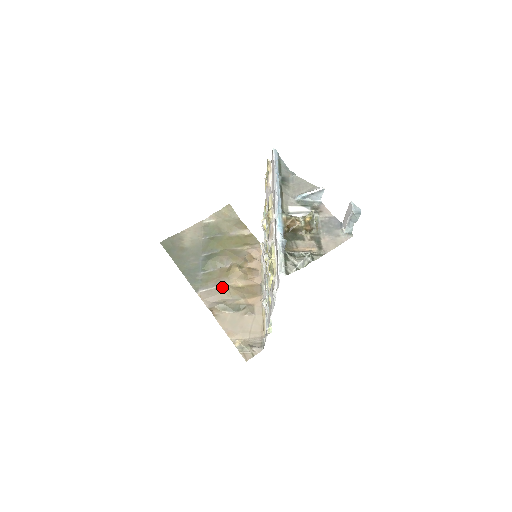
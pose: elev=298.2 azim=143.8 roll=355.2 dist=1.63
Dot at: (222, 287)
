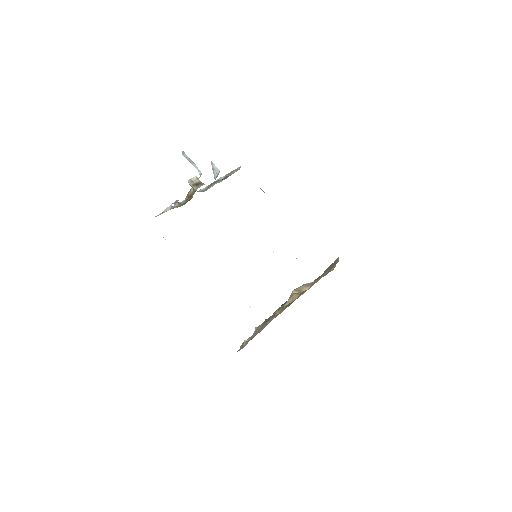
Dot at: occluded
